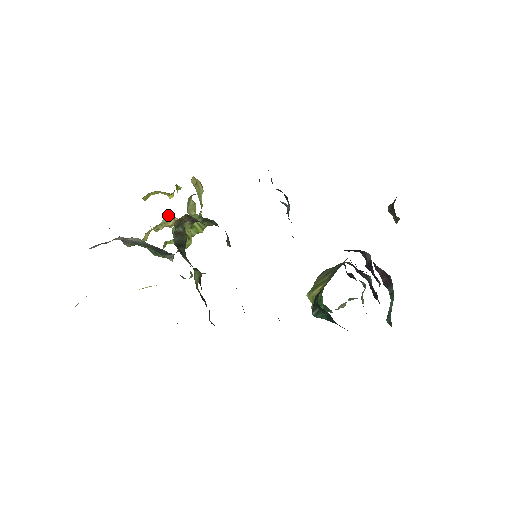
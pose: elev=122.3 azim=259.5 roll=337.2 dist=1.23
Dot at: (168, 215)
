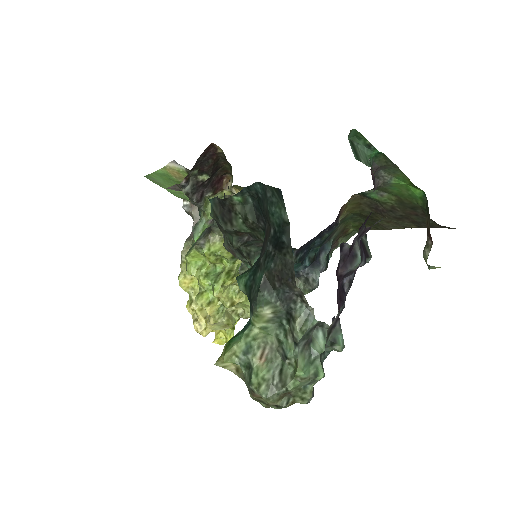
Dot at: occluded
